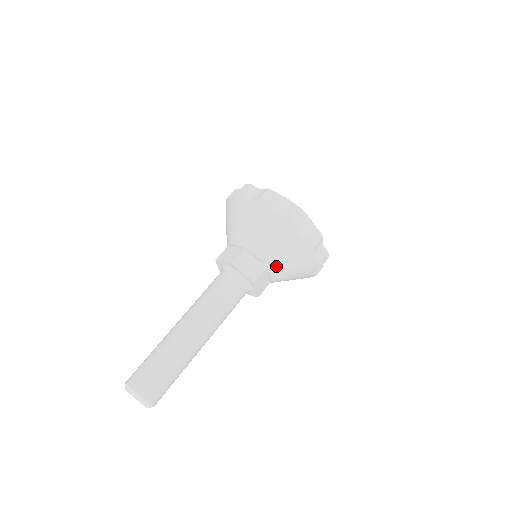
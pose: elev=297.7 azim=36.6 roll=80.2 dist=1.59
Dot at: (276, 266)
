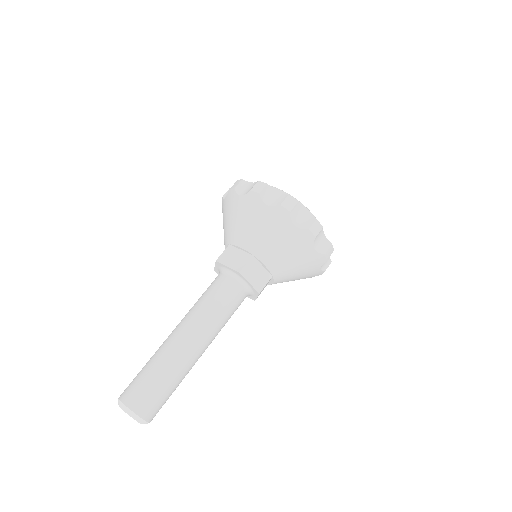
Dot at: (282, 275)
